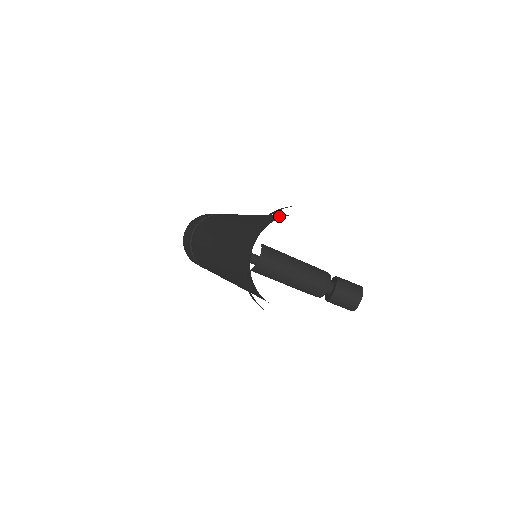
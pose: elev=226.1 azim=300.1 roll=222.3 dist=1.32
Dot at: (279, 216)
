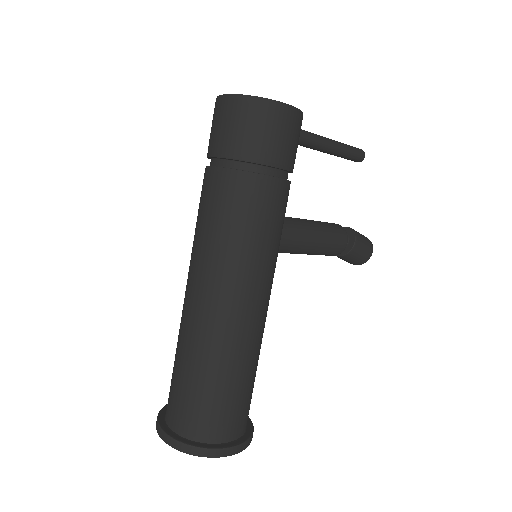
Dot at: (207, 428)
